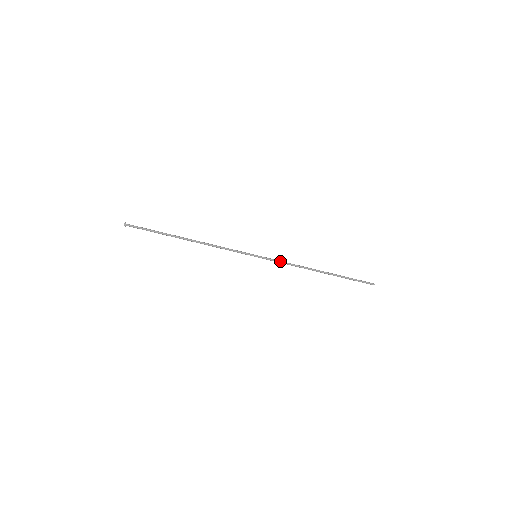
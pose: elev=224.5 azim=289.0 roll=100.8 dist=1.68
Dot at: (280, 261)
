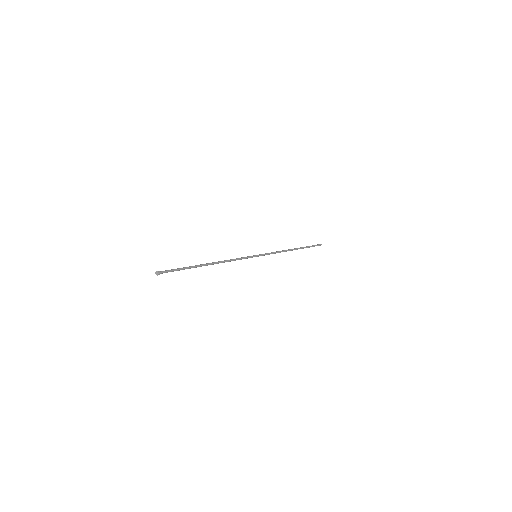
Dot at: occluded
